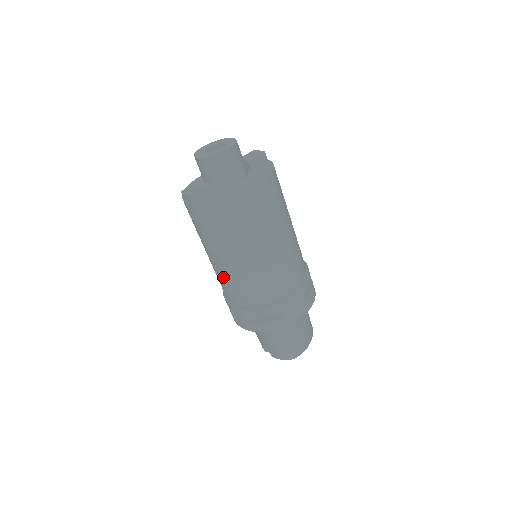
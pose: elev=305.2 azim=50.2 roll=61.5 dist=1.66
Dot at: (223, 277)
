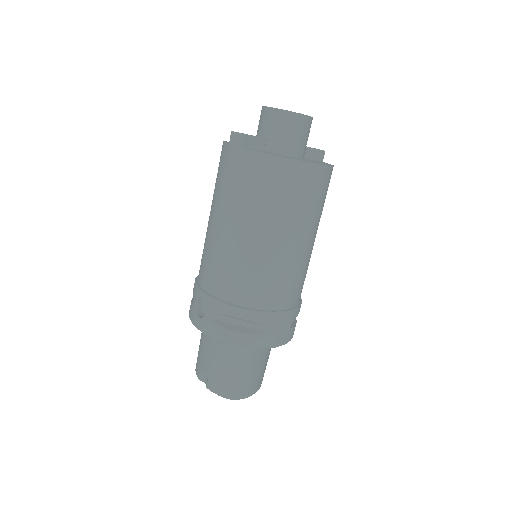
Dot at: (218, 253)
